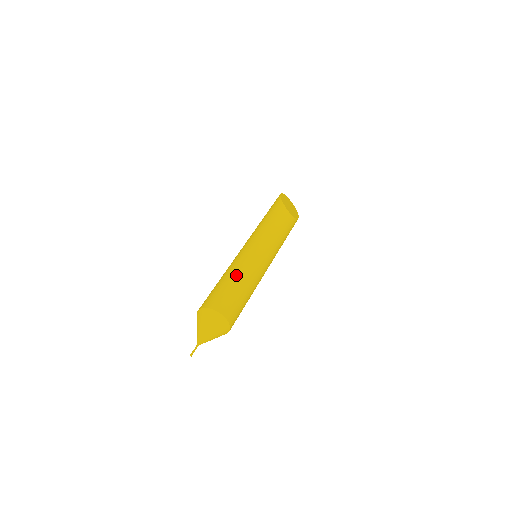
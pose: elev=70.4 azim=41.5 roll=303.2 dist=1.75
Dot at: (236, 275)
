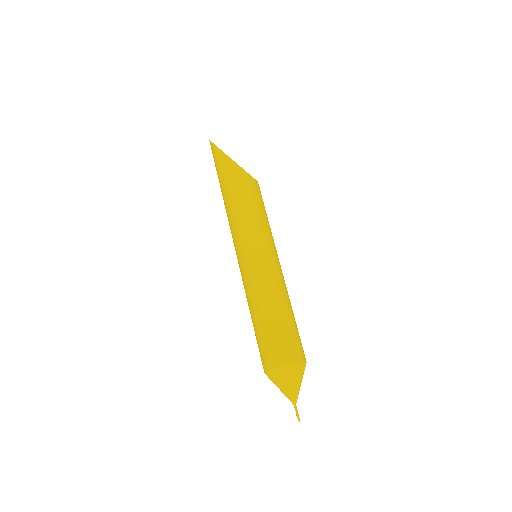
Dot at: (281, 305)
